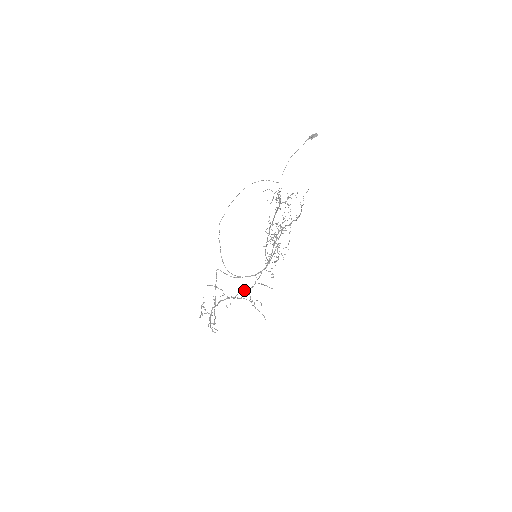
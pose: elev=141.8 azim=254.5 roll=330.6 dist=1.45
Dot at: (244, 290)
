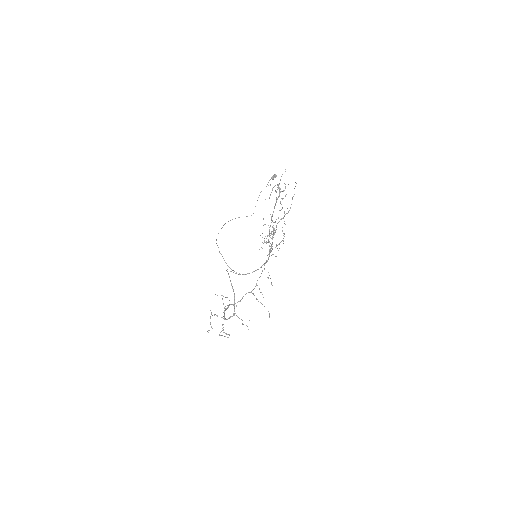
Dot at: (248, 292)
